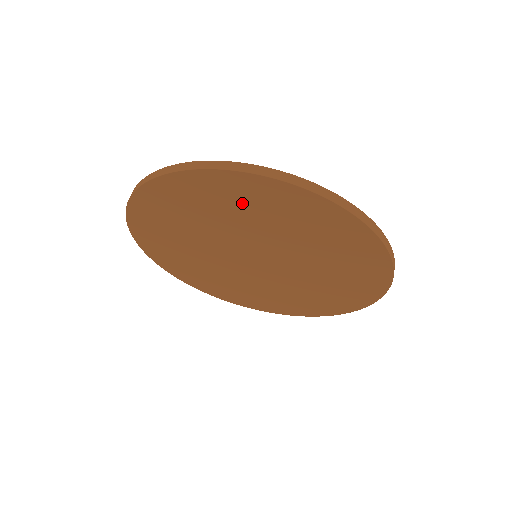
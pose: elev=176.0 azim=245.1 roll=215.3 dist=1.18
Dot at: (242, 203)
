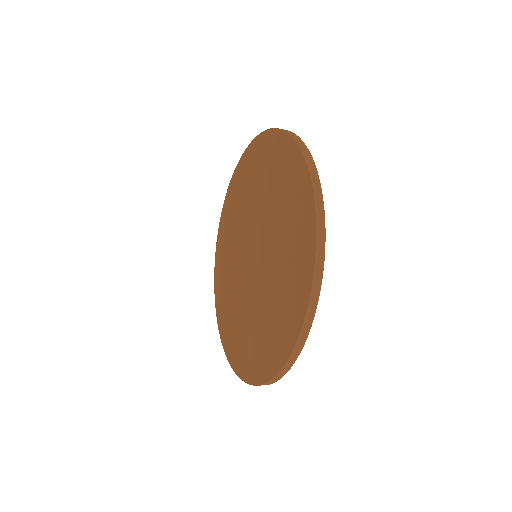
Dot at: (242, 188)
